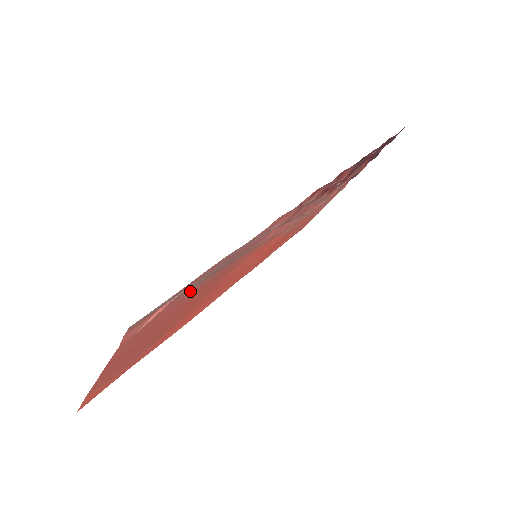
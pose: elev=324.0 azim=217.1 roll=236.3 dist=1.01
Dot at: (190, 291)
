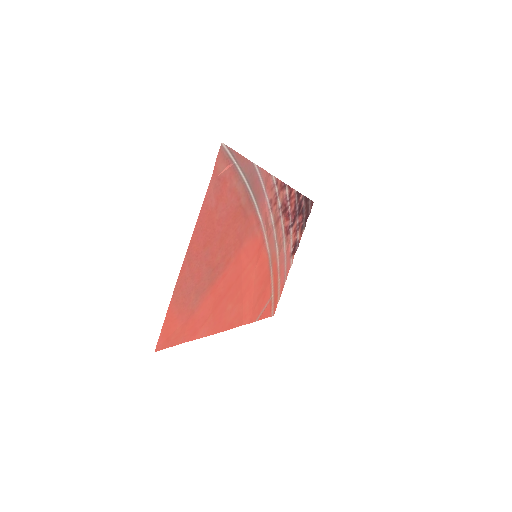
Dot at: (237, 184)
